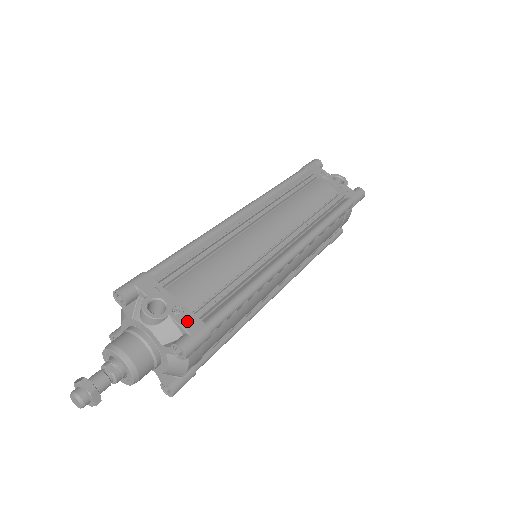
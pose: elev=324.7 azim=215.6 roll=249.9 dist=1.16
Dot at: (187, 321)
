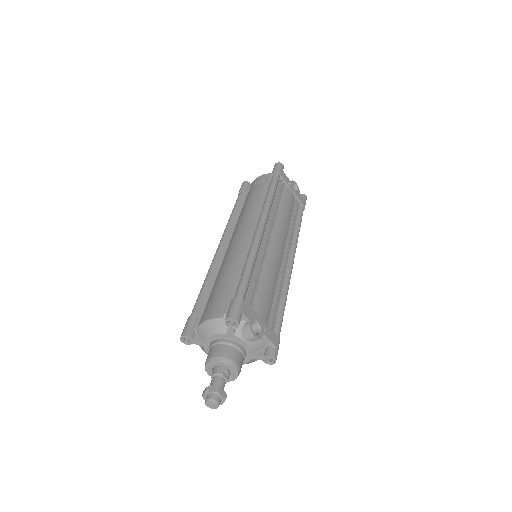
Dot at: (272, 337)
